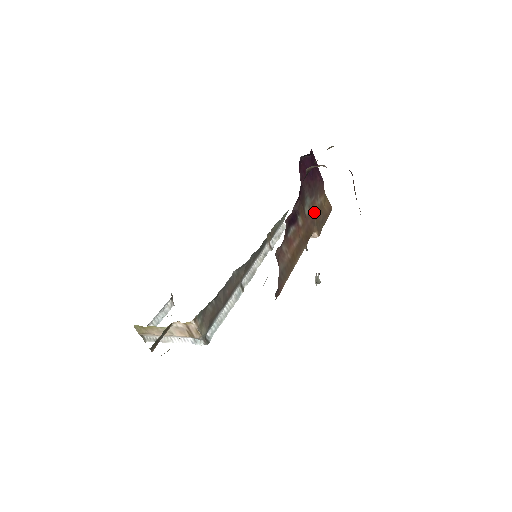
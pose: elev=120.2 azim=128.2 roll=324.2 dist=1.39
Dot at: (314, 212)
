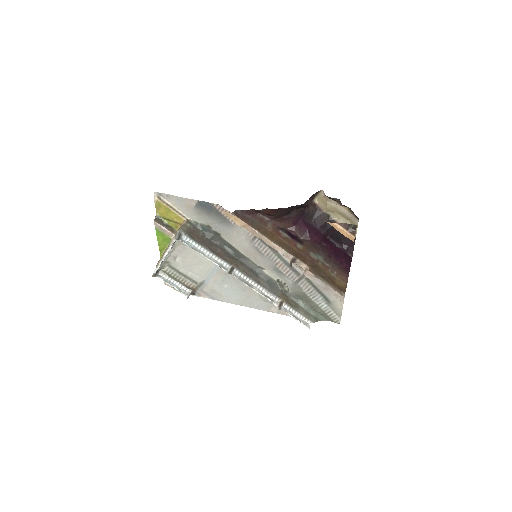
Dot at: (320, 266)
